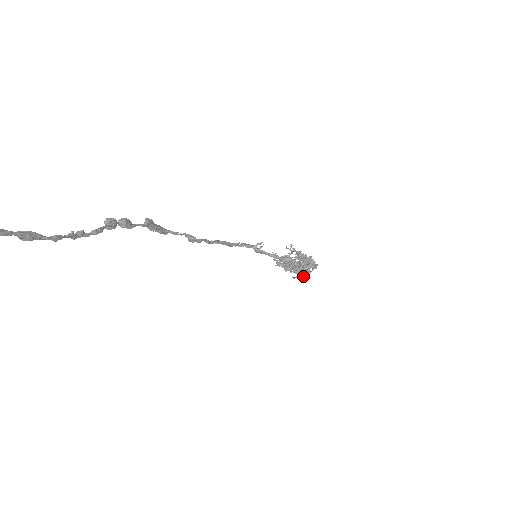
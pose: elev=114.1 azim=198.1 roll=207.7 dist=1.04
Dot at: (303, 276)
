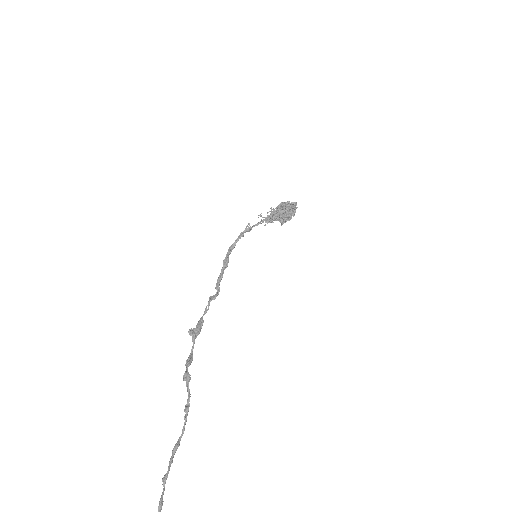
Dot at: occluded
